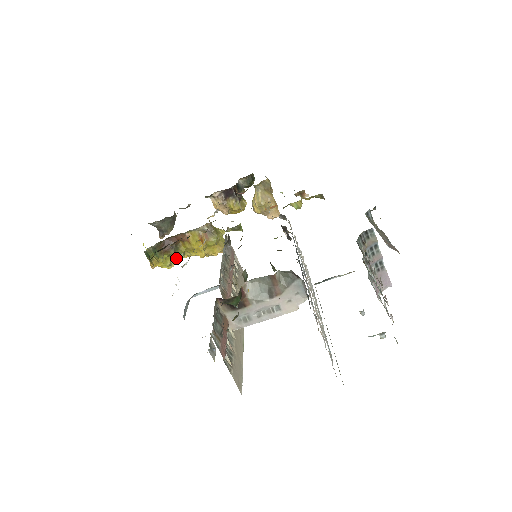
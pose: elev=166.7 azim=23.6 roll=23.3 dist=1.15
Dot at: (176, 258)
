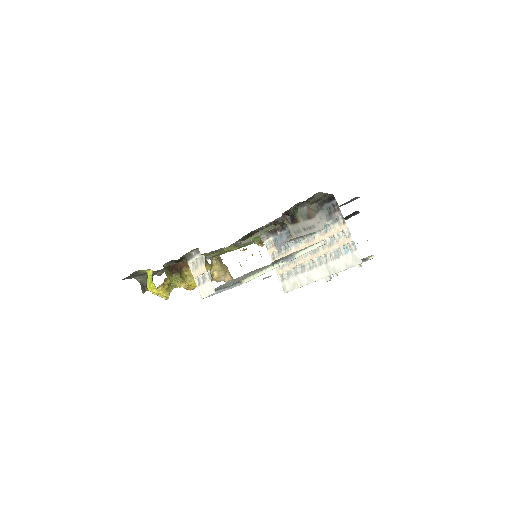
Dot at: (179, 281)
